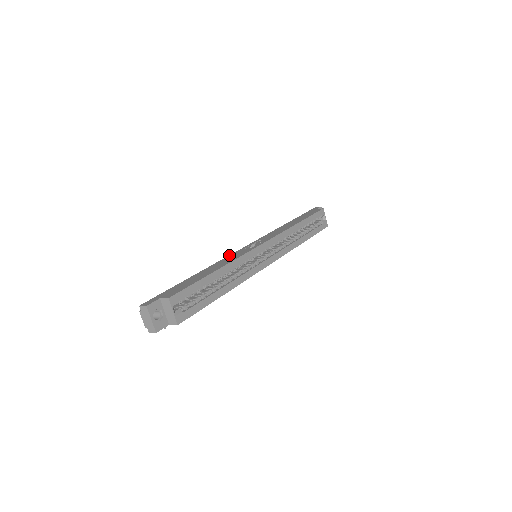
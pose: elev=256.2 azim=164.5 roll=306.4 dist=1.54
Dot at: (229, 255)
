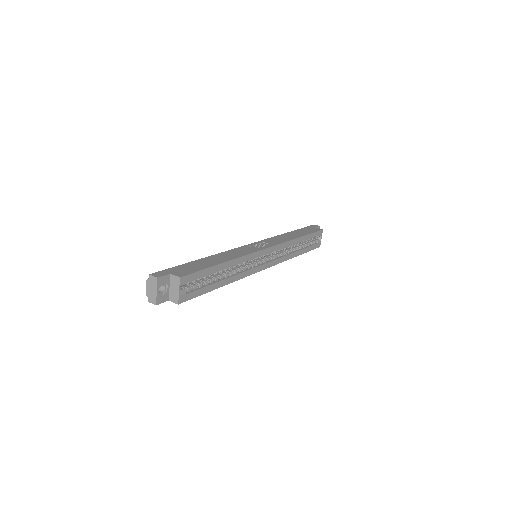
Dot at: (235, 248)
